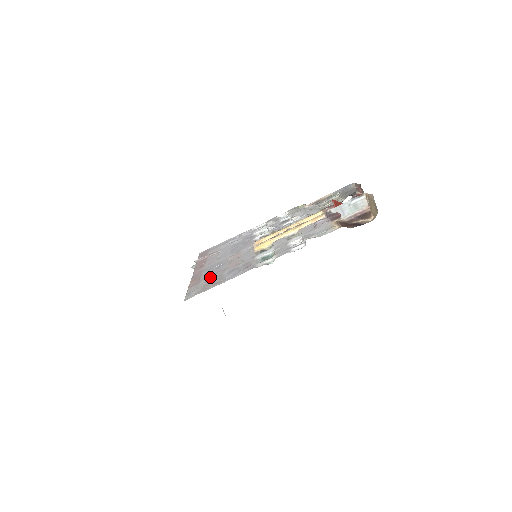
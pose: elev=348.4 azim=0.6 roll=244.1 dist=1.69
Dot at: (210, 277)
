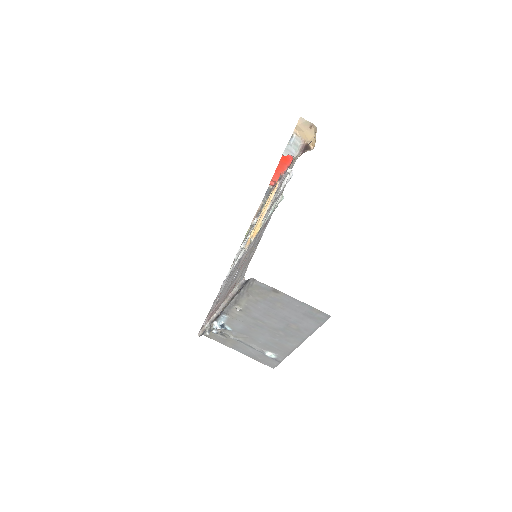
Dot at: (241, 270)
